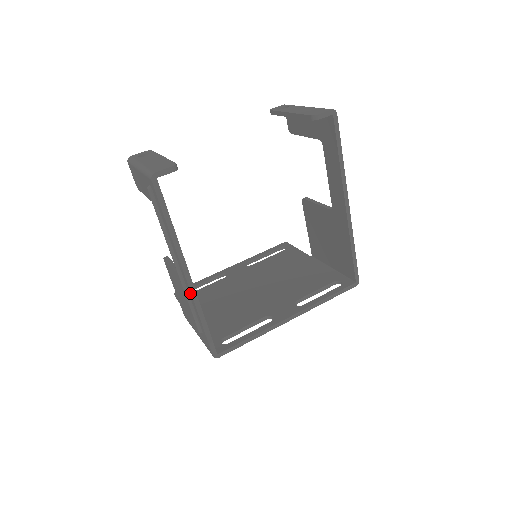
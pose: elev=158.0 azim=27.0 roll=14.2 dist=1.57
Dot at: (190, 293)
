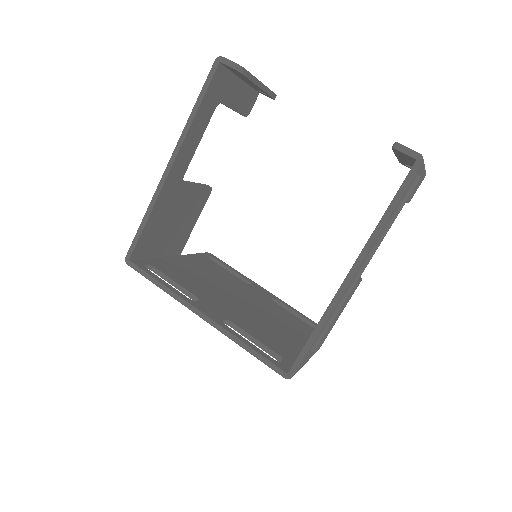
Dot at: (161, 183)
